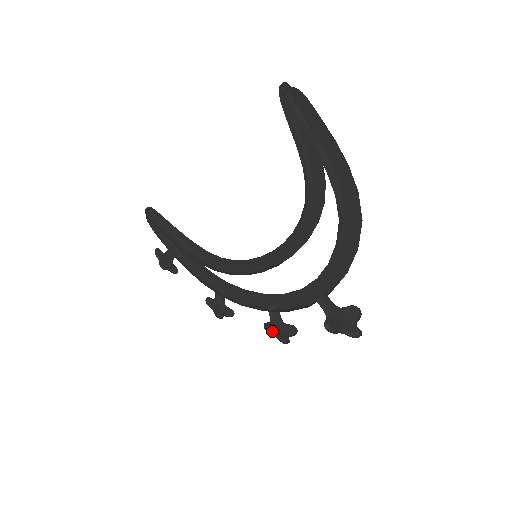
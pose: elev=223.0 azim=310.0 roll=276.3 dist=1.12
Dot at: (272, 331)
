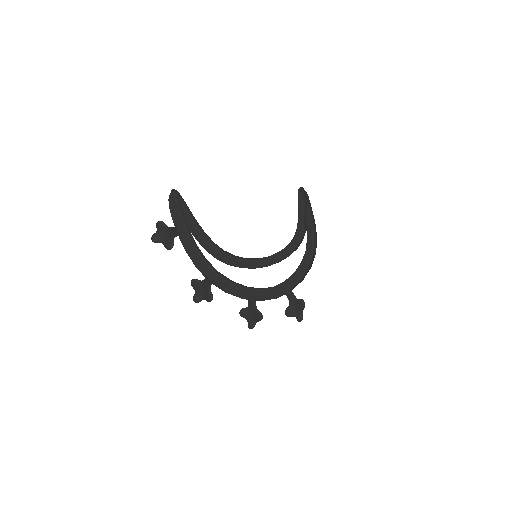
Dot at: (244, 317)
